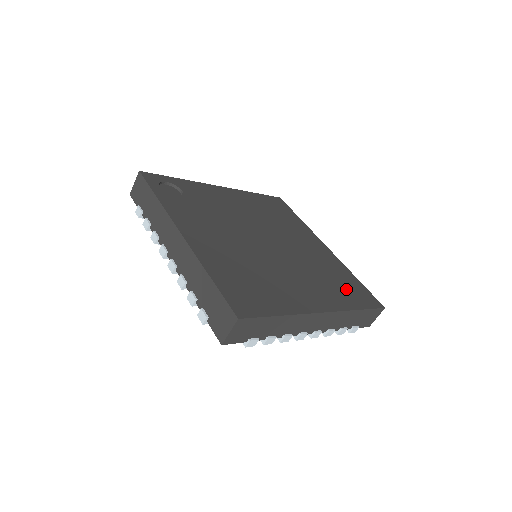
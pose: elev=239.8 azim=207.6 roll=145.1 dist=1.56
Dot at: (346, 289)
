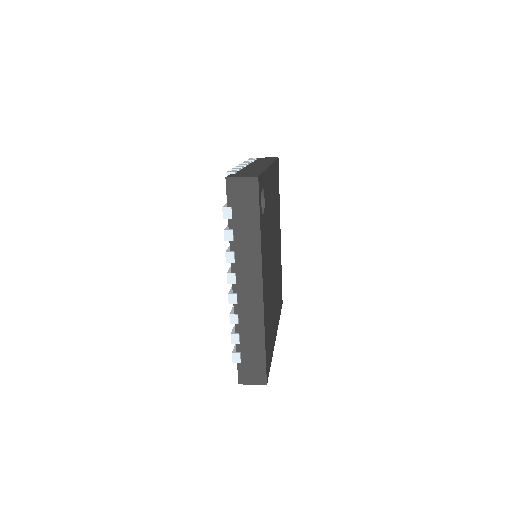
Dot at: occluded
